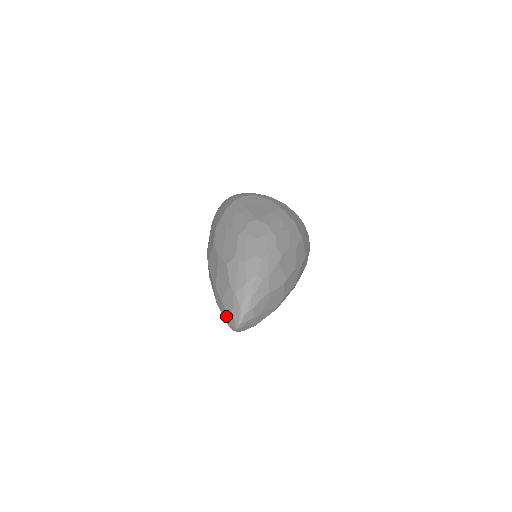
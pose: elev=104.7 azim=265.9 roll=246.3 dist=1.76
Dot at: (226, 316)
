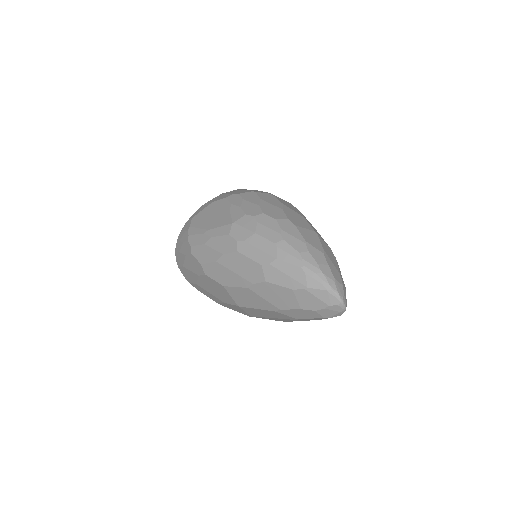
Dot at: (322, 314)
